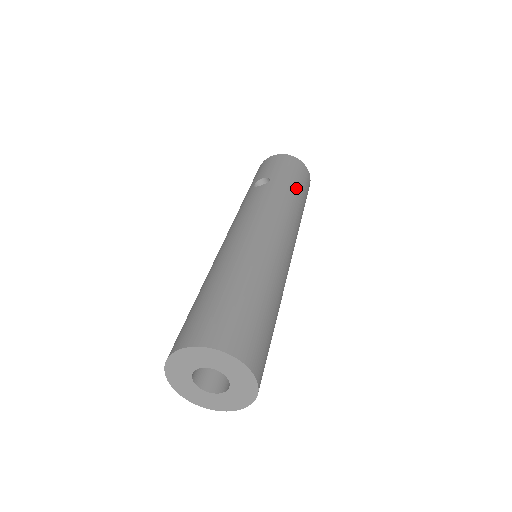
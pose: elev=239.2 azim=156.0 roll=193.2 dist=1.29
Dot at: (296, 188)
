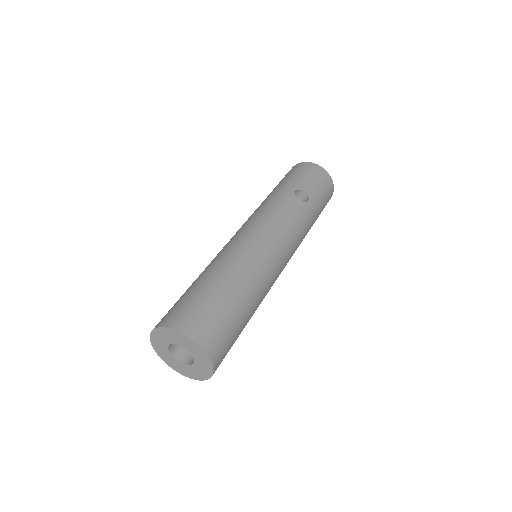
Dot at: occluded
